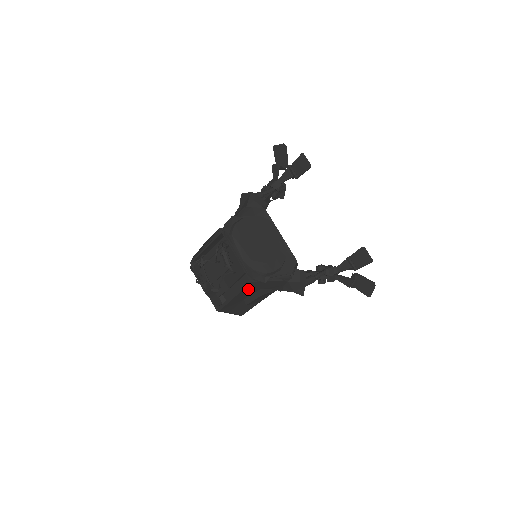
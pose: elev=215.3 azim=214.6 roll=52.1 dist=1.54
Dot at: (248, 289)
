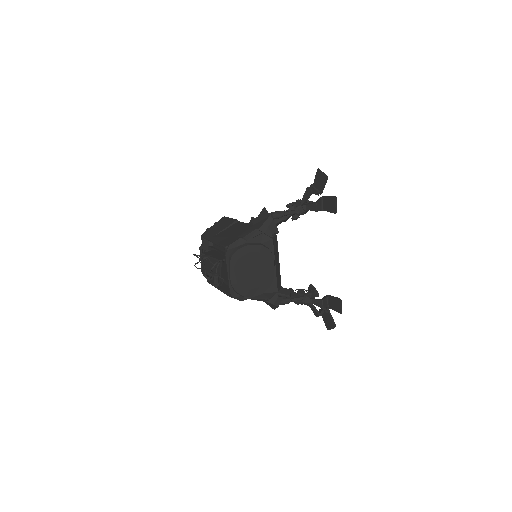
Dot at: occluded
